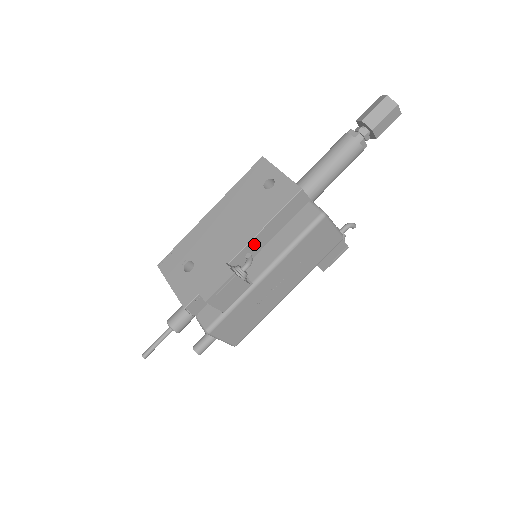
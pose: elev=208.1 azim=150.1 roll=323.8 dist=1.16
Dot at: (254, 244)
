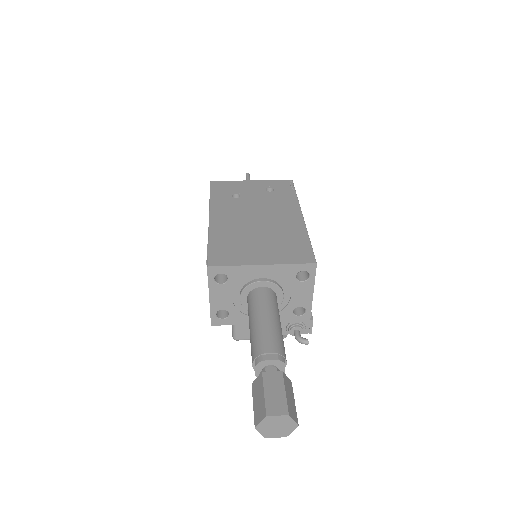
Dot at: occluded
